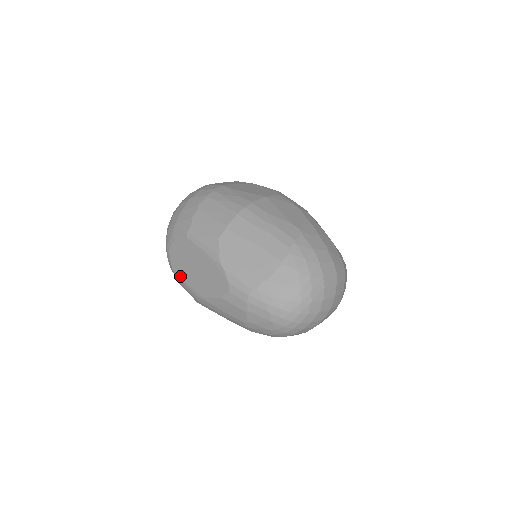
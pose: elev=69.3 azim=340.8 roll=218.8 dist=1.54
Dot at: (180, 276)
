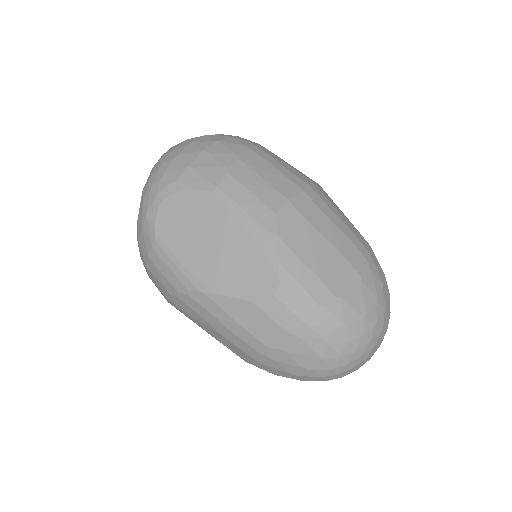
Dot at: (168, 247)
